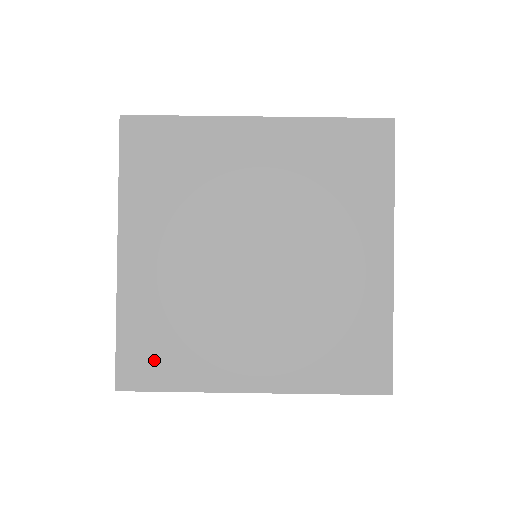
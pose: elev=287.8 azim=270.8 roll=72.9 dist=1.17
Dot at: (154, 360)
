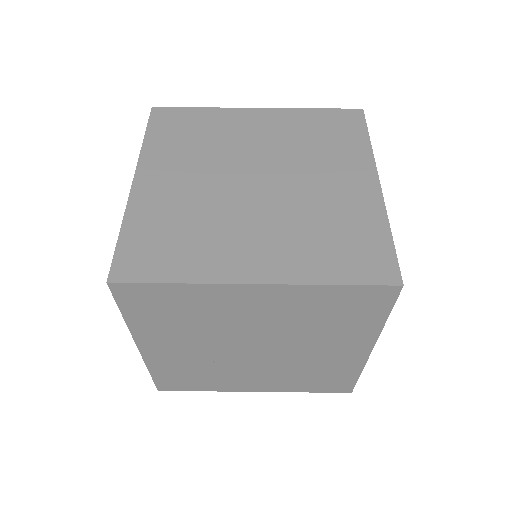
Dot at: (153, 256)
